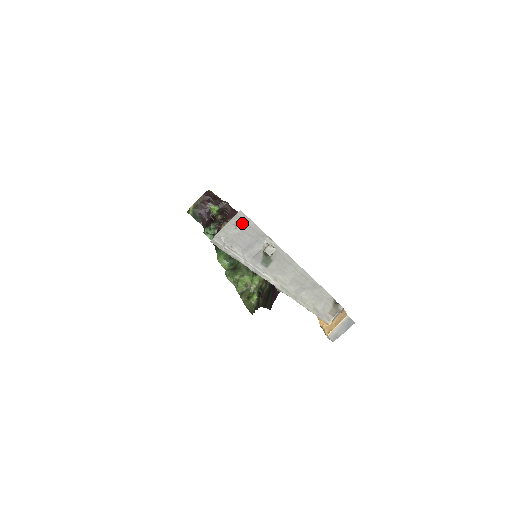
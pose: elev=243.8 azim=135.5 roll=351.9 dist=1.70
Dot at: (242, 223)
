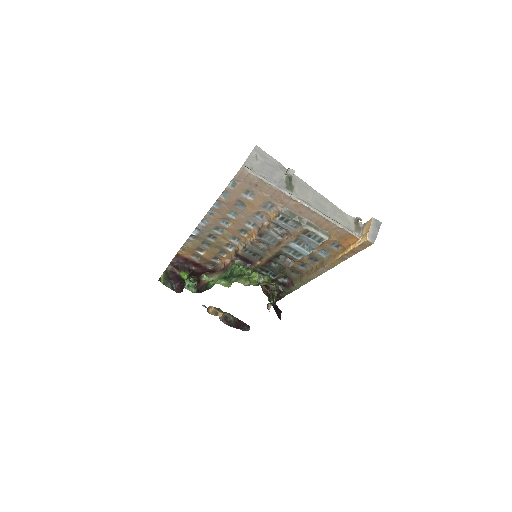
Dot at: (261, 155)
